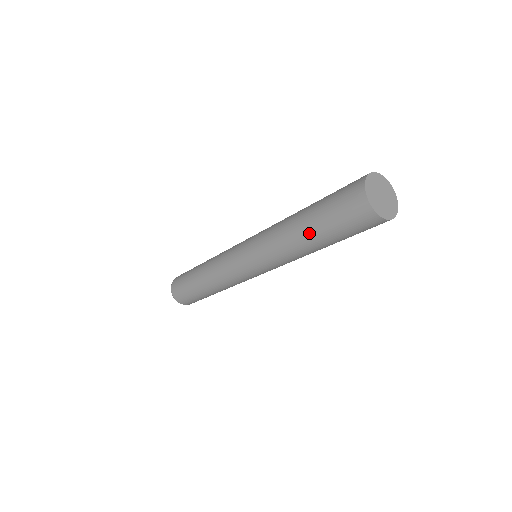
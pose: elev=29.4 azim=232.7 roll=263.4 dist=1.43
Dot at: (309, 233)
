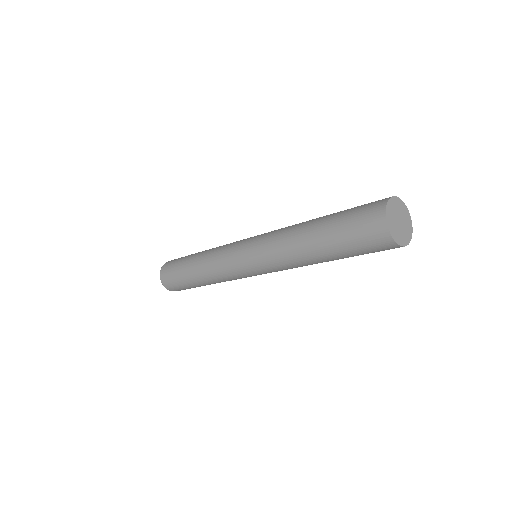
Dot at: (319, 247)
